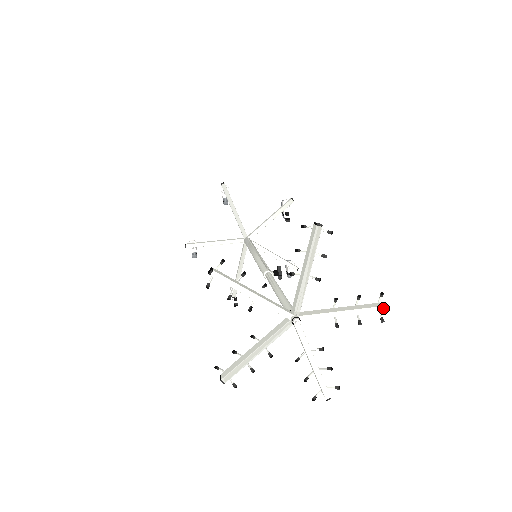
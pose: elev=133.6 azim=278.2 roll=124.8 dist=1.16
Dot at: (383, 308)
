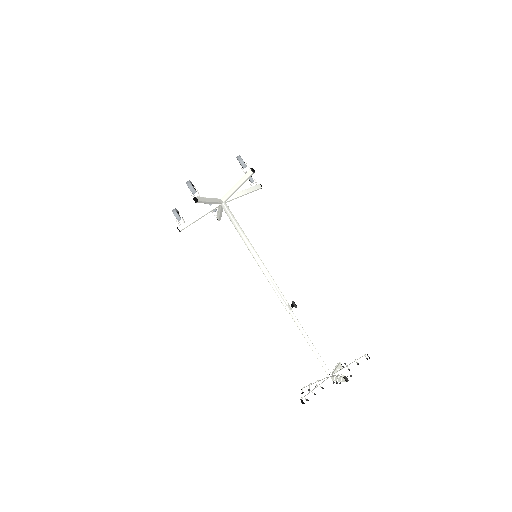
Dot at: occluded
